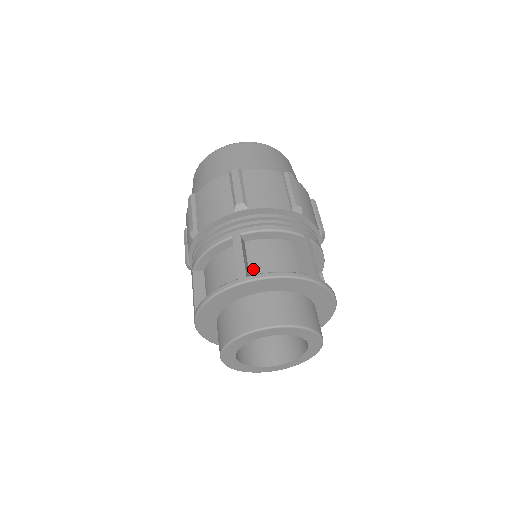
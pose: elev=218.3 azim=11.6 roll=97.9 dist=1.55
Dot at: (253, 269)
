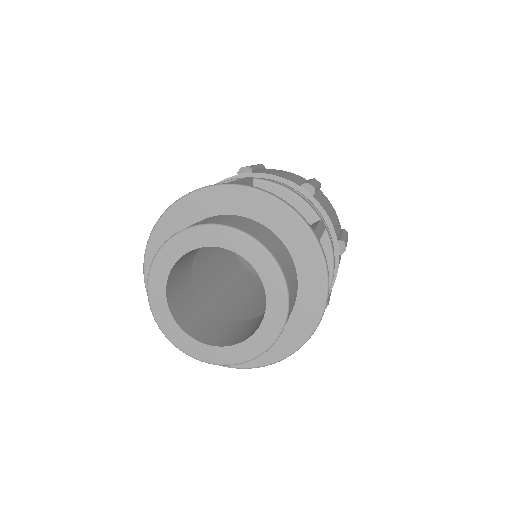
Dot at: occluded
